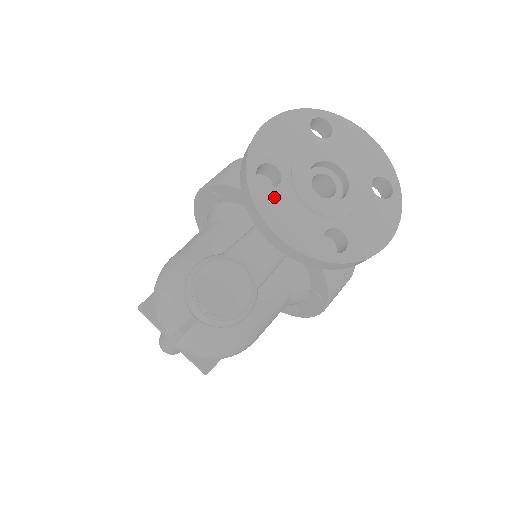
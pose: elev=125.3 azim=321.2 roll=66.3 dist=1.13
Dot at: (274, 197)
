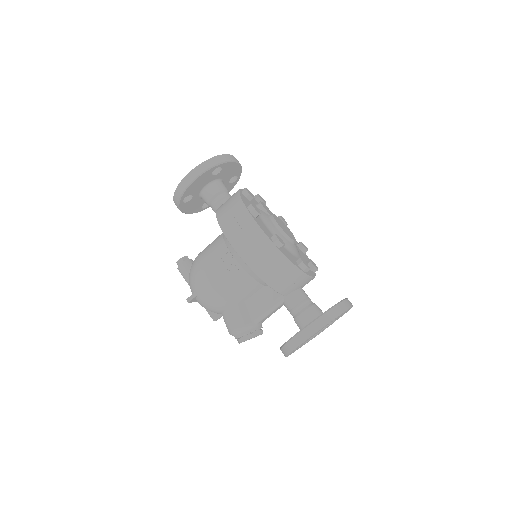
Dot at: occluded
